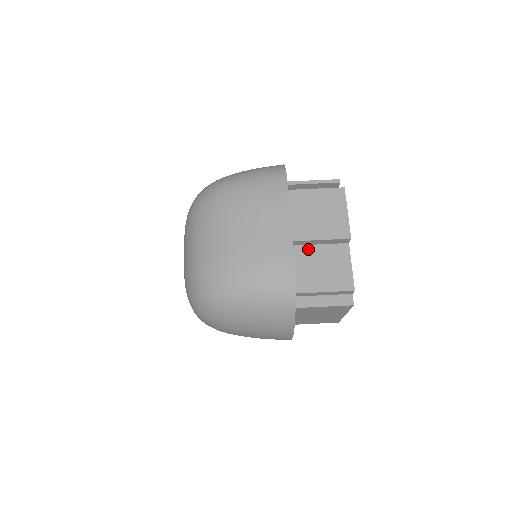
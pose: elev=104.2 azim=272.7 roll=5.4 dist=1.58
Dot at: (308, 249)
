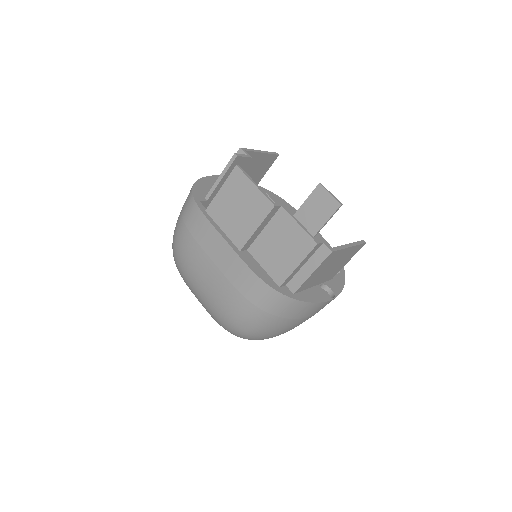
Dot at: (259, 241)
